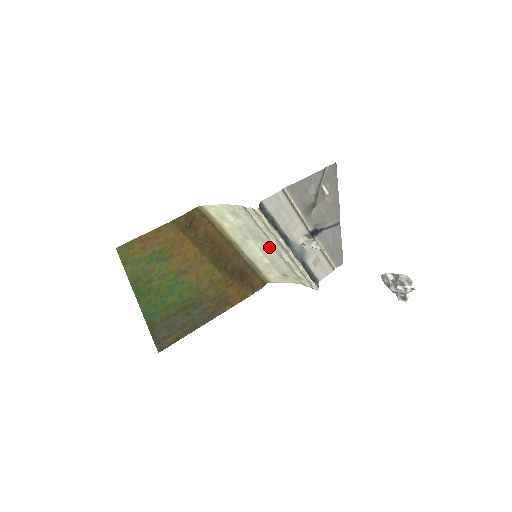
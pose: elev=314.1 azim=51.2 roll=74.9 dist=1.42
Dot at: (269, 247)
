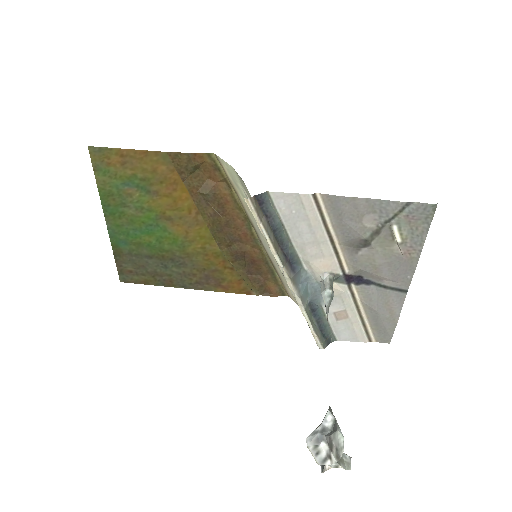
Dot at: occluded
